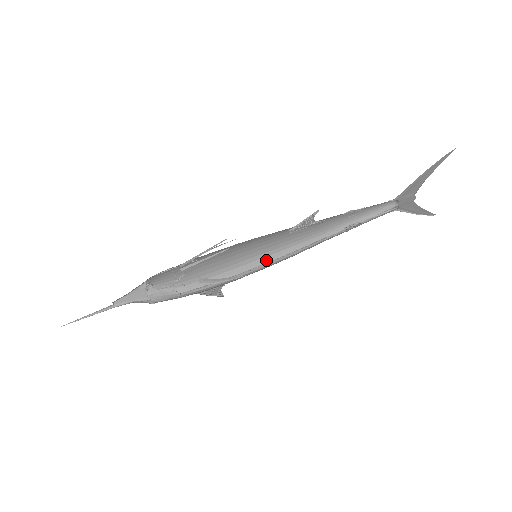
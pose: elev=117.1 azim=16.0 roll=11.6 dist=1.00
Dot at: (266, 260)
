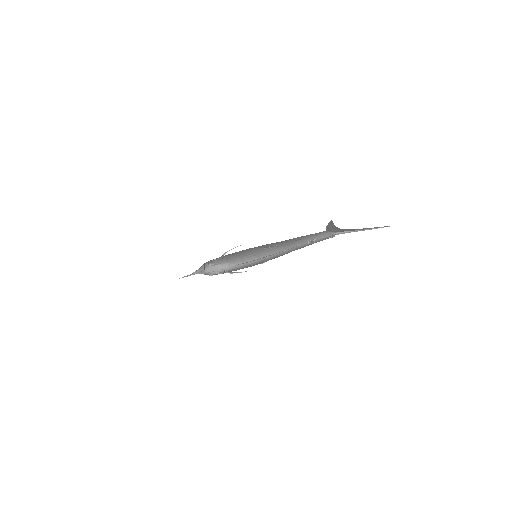
Dot at: (270, 253)
